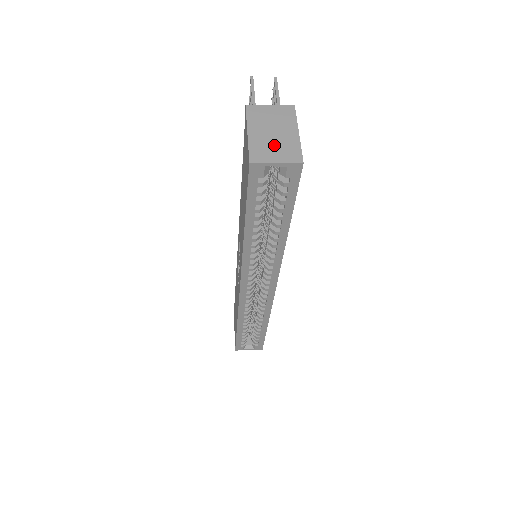
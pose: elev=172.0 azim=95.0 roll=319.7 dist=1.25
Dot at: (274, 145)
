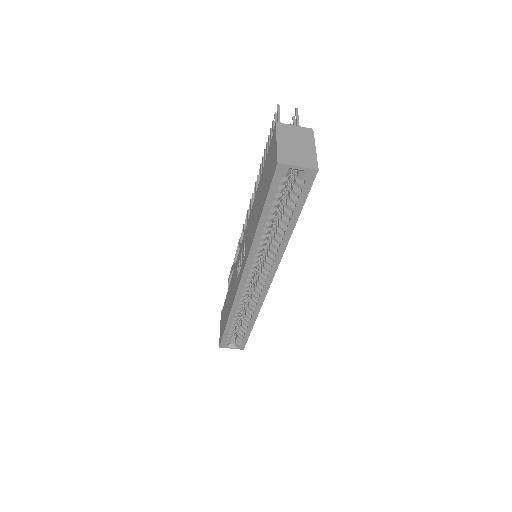
Dot at: (297, 154)
